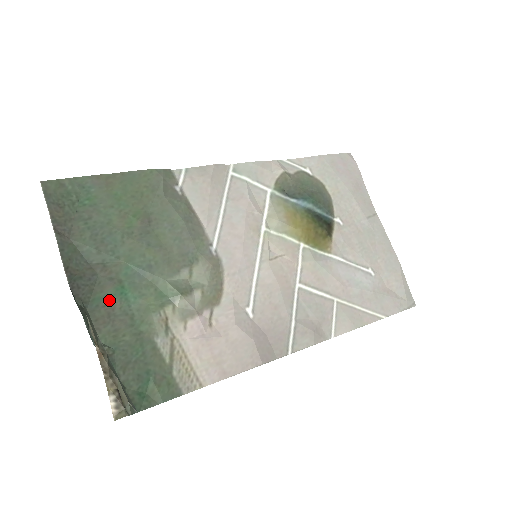
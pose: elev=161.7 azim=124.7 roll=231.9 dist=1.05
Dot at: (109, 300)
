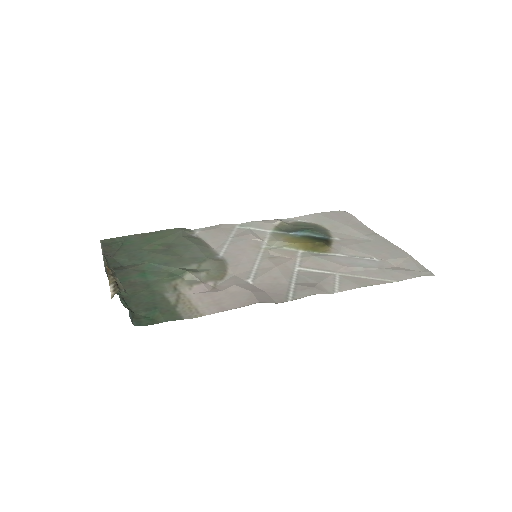
Dot at: (133, 279)
